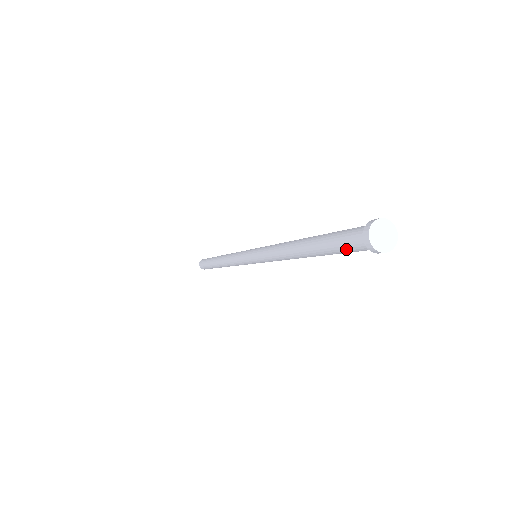
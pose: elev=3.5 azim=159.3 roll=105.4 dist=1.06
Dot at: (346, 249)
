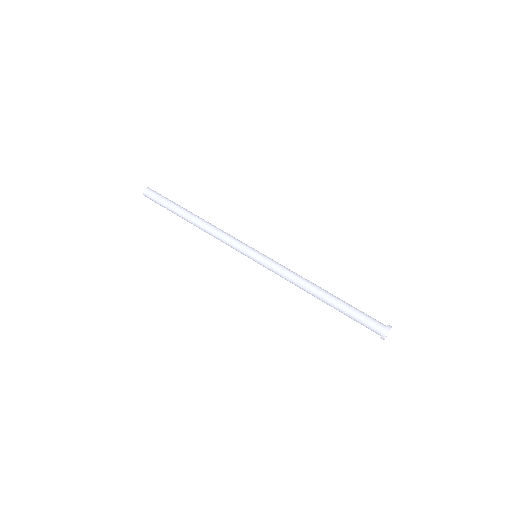
Dot at: (363, 324)
